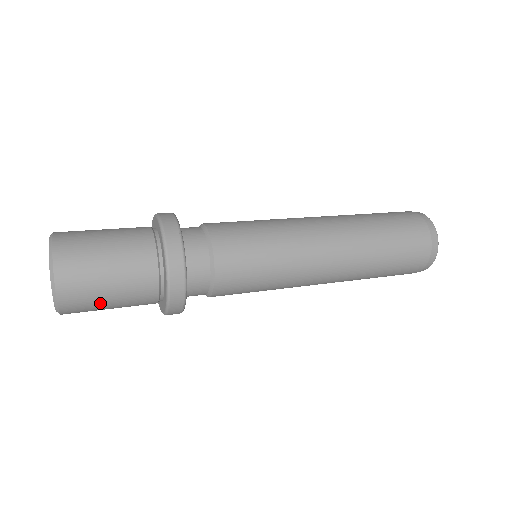
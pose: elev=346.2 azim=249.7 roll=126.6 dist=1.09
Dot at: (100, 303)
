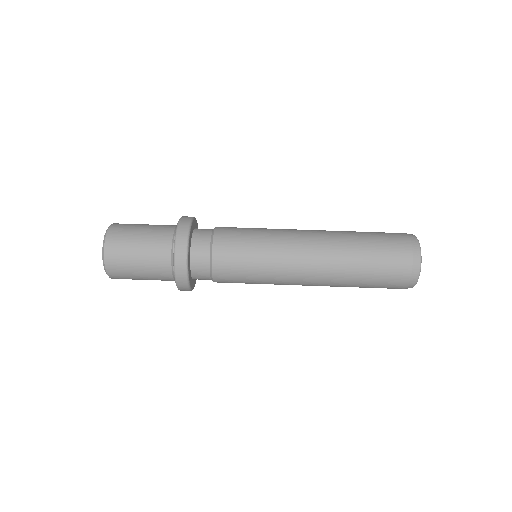
Dot at: occluded
